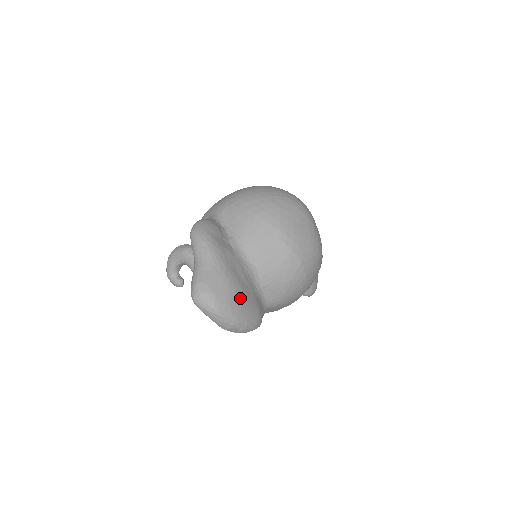
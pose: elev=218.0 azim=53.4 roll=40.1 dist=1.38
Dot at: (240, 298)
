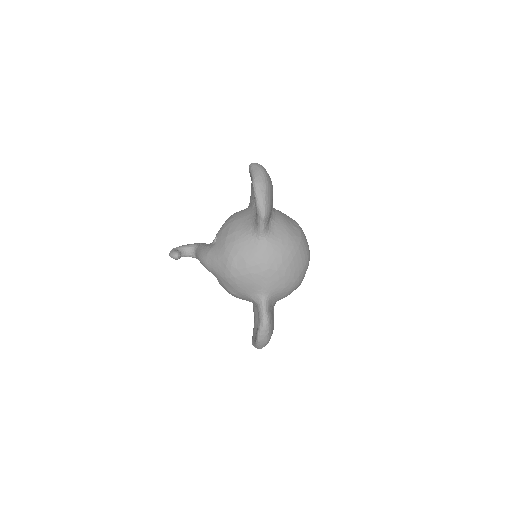
Dot at: (272, 188)
